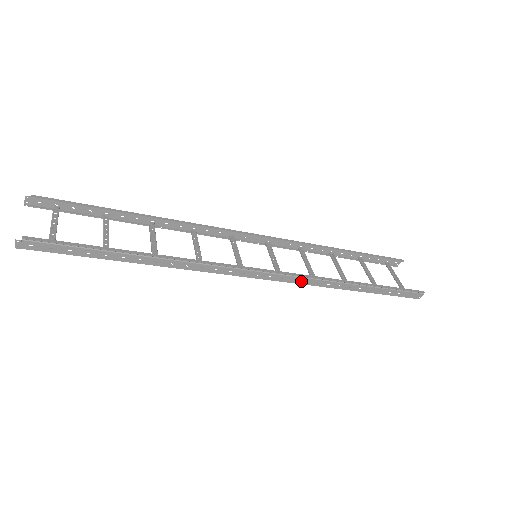
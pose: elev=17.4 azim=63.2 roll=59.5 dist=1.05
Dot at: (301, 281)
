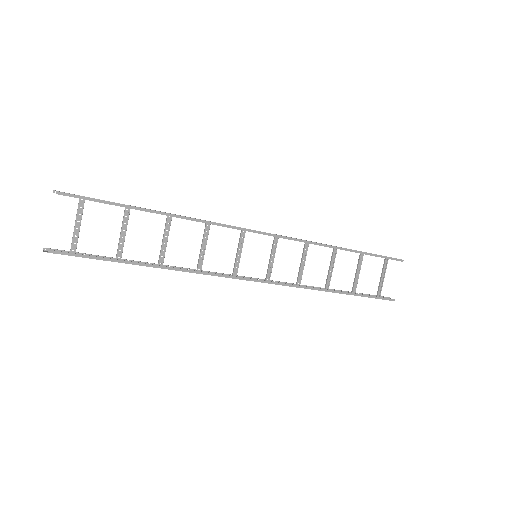
Dot at: (285, 285)
